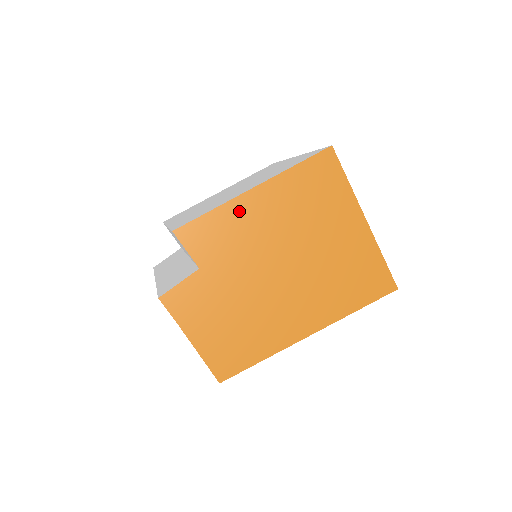
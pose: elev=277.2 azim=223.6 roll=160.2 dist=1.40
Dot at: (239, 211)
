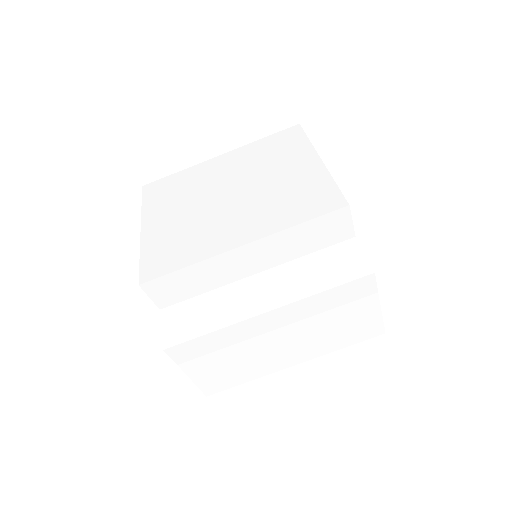
Dot at: occluded
